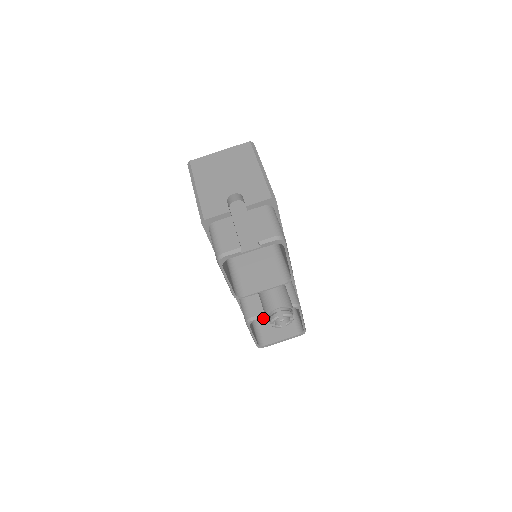
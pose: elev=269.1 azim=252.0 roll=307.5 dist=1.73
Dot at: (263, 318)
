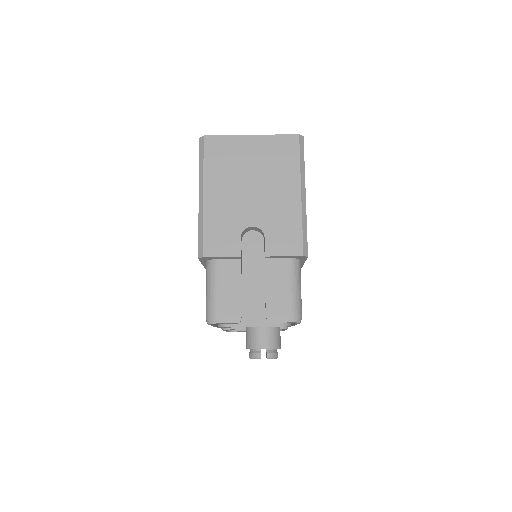
Dot at: occluded
